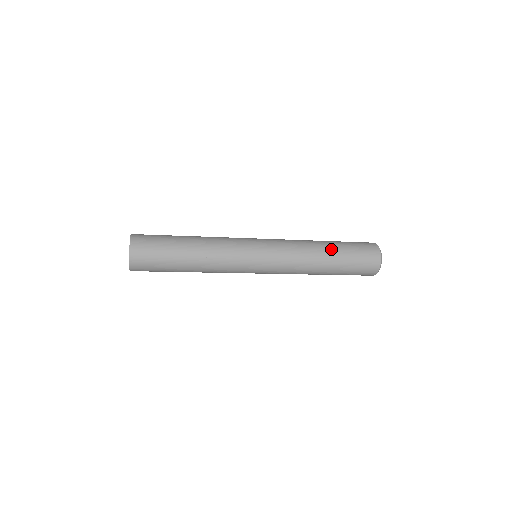
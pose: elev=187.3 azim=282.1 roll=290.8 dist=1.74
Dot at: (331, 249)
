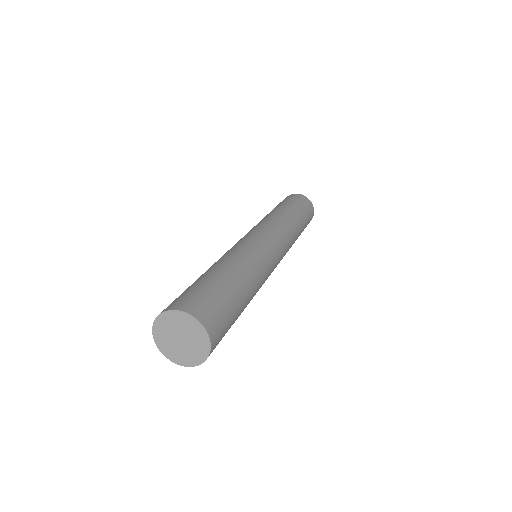
Dot at: (290, 210)
